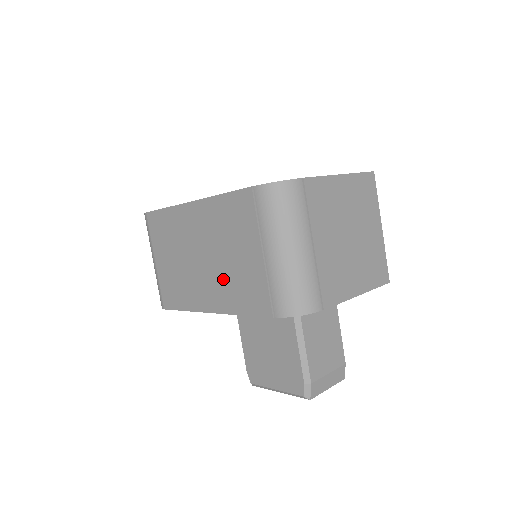
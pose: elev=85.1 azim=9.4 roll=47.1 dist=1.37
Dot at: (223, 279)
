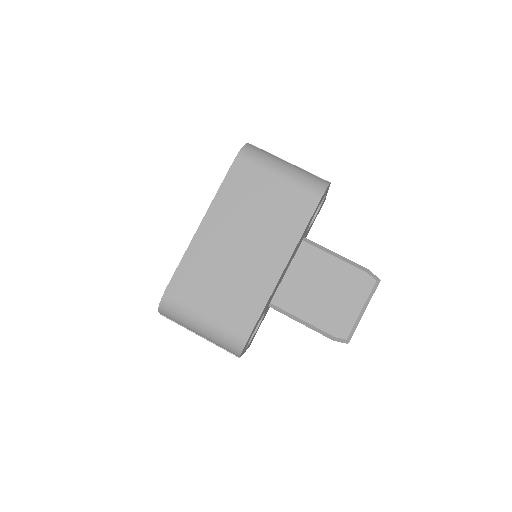
Dot at: (270, 232)
